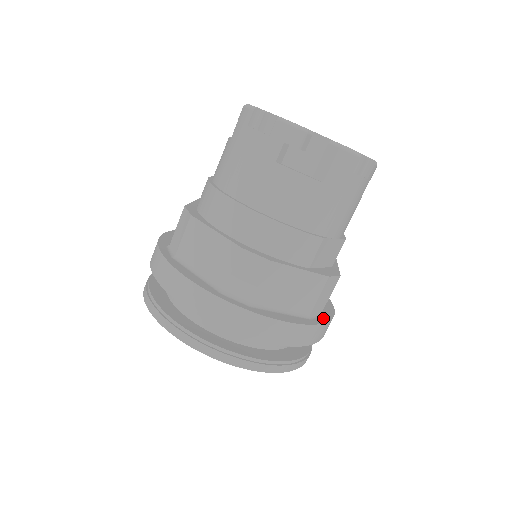
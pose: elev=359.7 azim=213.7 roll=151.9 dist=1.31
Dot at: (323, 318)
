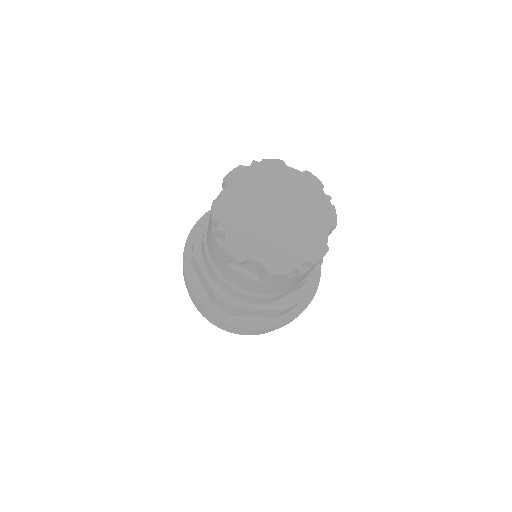
Dot at: (292, 315)
